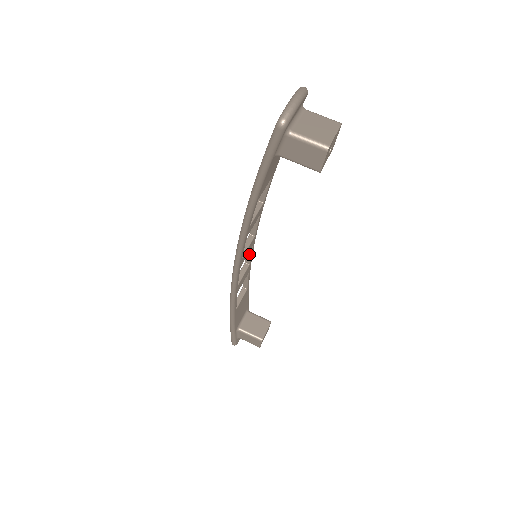
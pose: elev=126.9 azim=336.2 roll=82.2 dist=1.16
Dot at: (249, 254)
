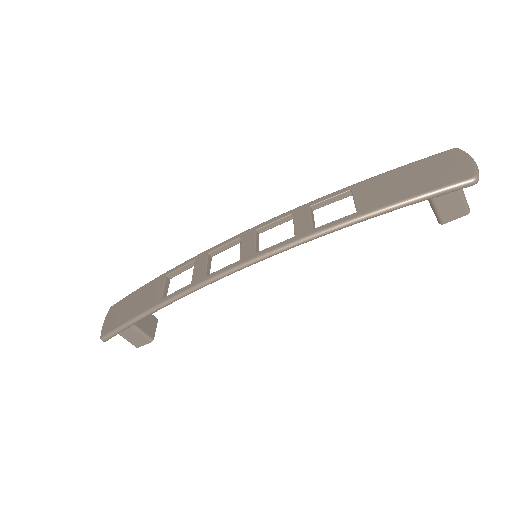
Dot at: (227, 247)
